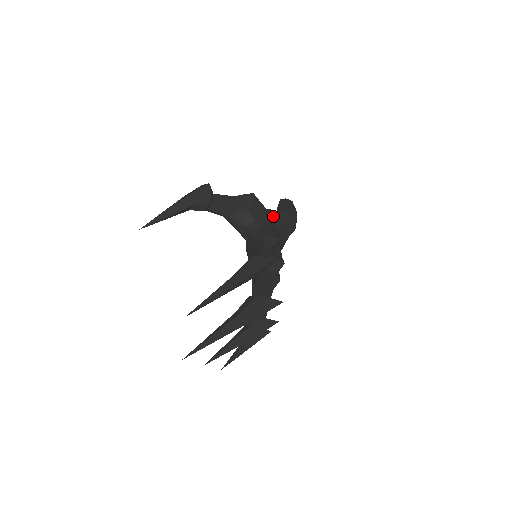
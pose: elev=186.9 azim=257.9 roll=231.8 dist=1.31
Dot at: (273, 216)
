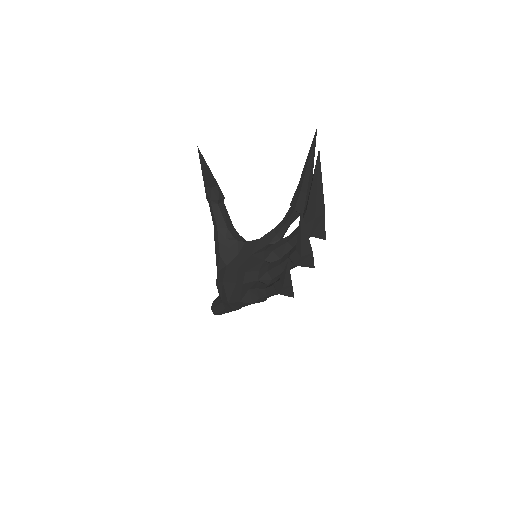
Dot at: occluded
